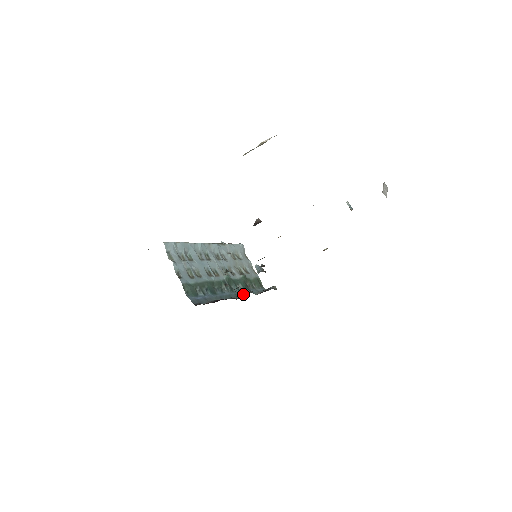
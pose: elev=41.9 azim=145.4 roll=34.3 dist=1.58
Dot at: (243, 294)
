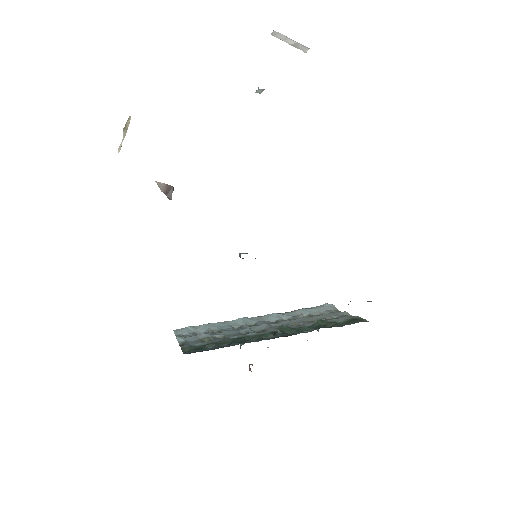
Dot at: occluded
